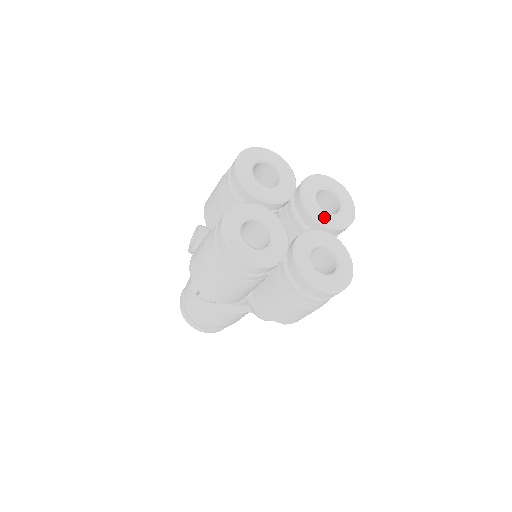
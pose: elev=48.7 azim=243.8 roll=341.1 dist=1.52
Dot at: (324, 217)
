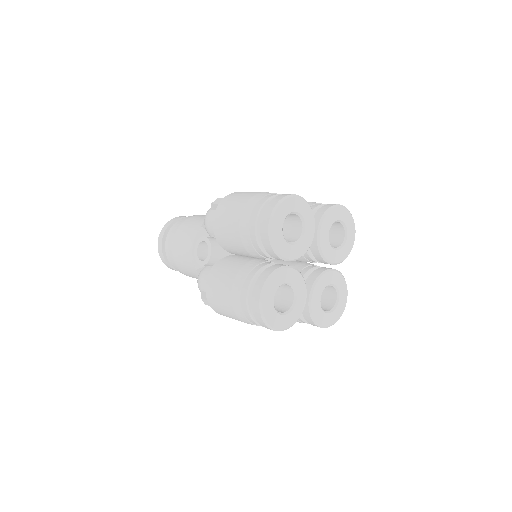
Dot at: (333, 256)
